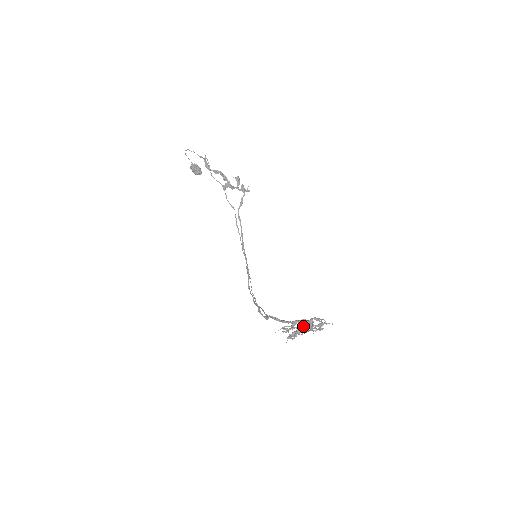
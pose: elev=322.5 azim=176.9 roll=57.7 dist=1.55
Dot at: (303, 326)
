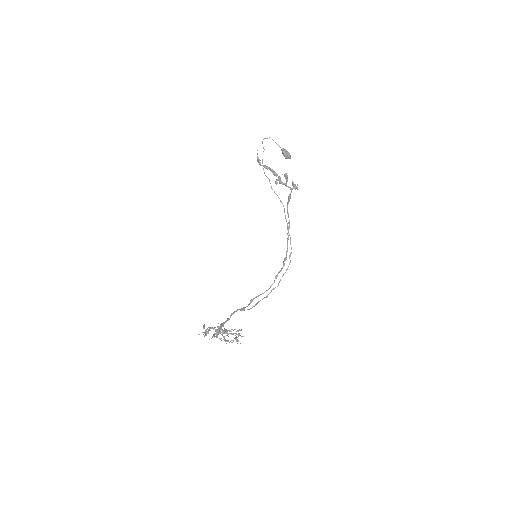
Dot at: occluded
